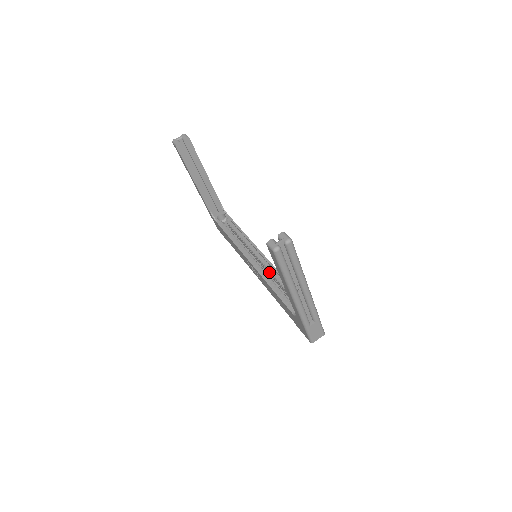
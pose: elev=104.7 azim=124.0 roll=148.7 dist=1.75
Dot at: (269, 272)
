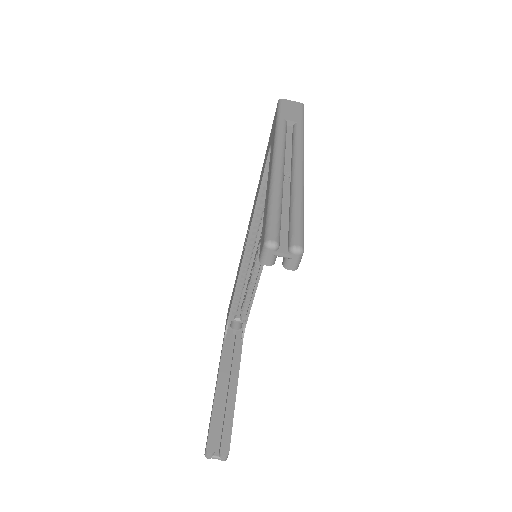
Dot at: (253, 269)
